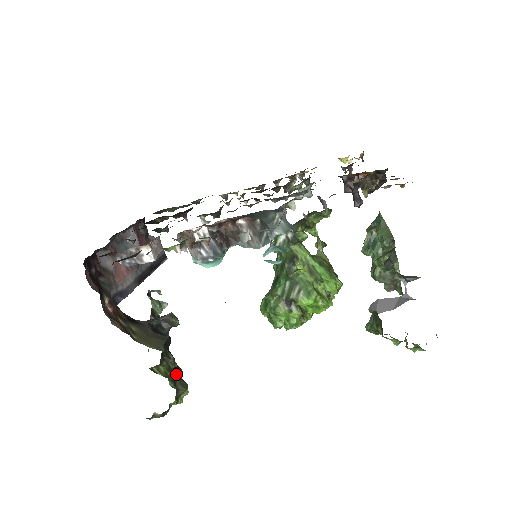
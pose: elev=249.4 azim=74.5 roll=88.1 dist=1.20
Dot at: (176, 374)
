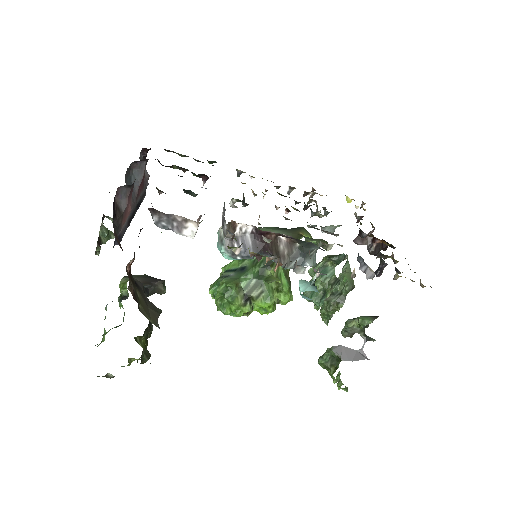
Dot at: occluded
